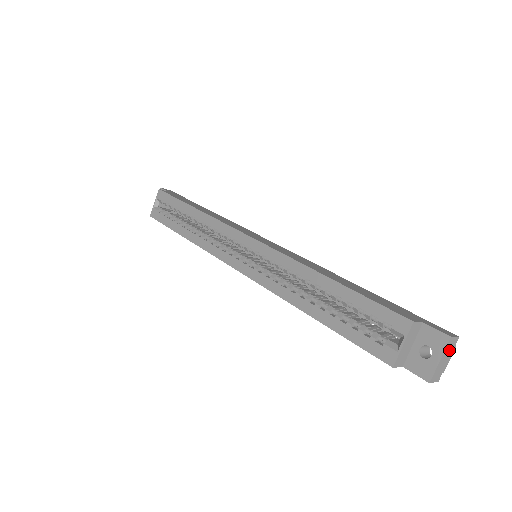
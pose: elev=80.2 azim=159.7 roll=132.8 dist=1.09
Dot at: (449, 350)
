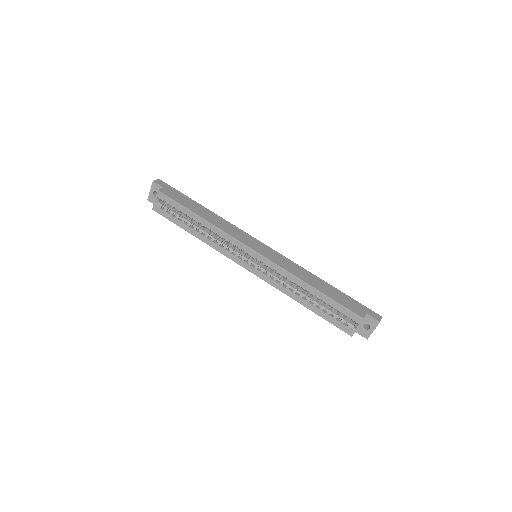
Dot at: occluded
